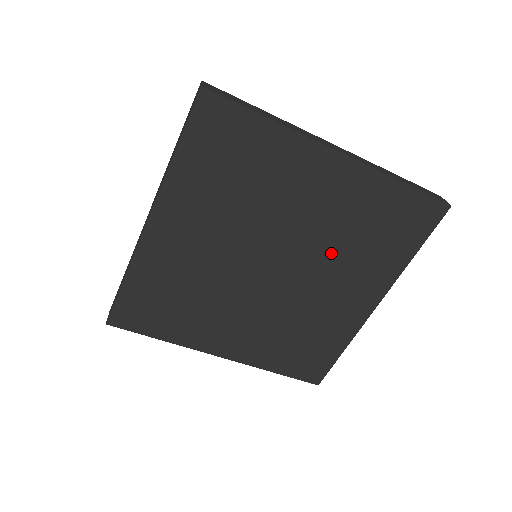
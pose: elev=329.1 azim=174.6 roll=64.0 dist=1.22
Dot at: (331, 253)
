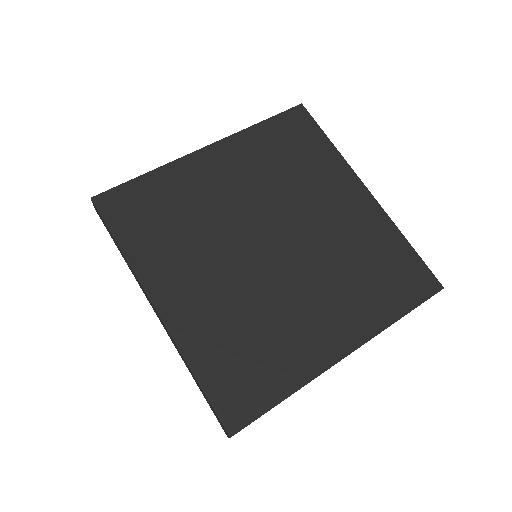
Dot at: (289, 195)
